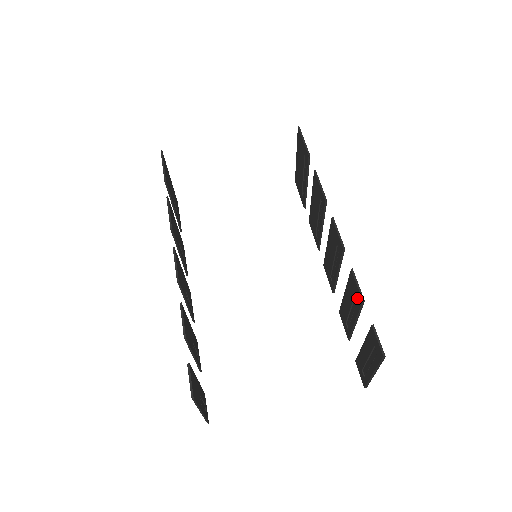
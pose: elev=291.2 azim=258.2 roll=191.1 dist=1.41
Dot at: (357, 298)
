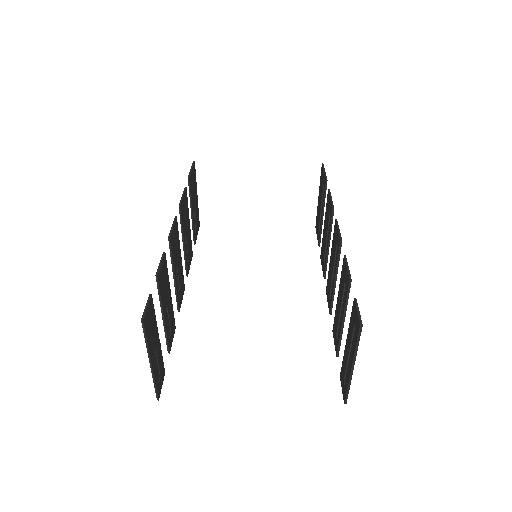
Dot at: (346, 283)
